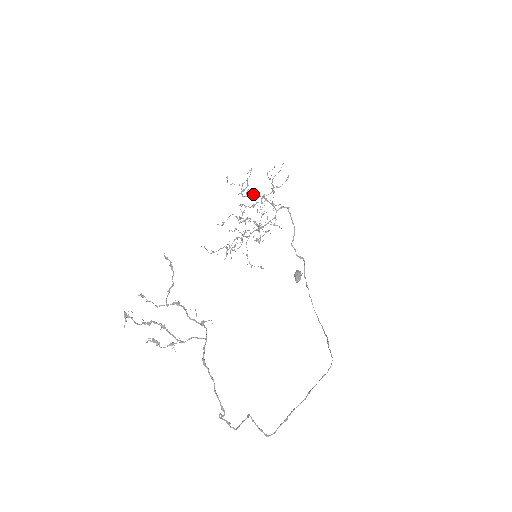
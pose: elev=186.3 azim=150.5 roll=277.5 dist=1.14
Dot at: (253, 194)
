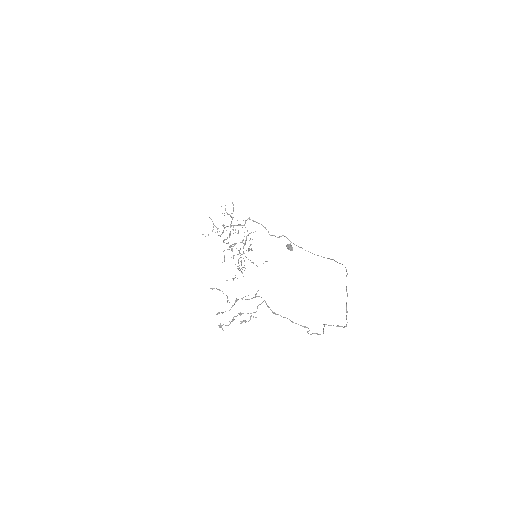
Dot at: occluded
